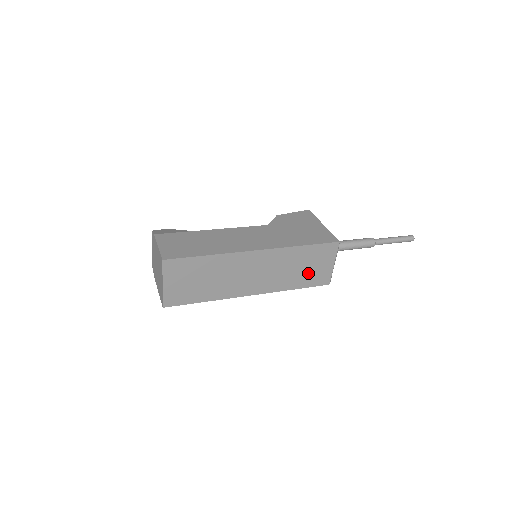
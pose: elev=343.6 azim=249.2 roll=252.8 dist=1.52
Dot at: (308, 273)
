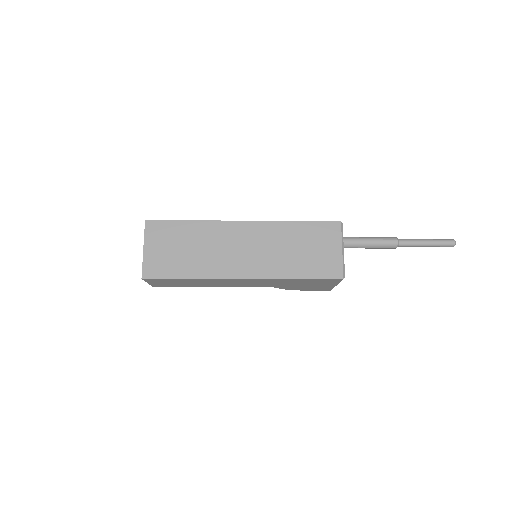
Dot at: (310, 258)
